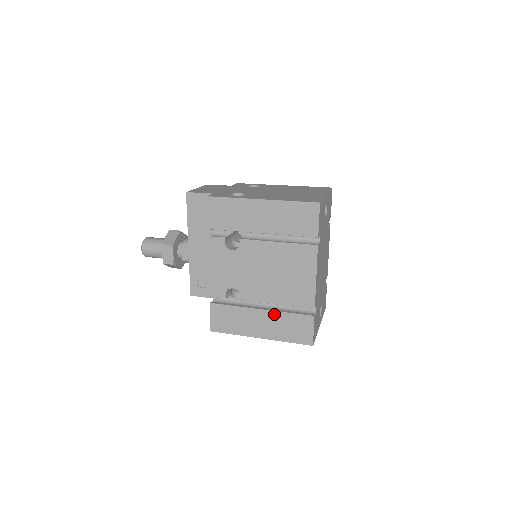
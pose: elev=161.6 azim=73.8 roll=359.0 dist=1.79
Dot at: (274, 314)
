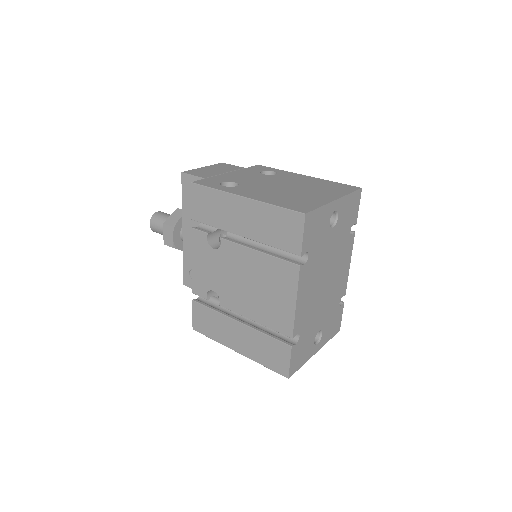
Dot at: (251, 331)
